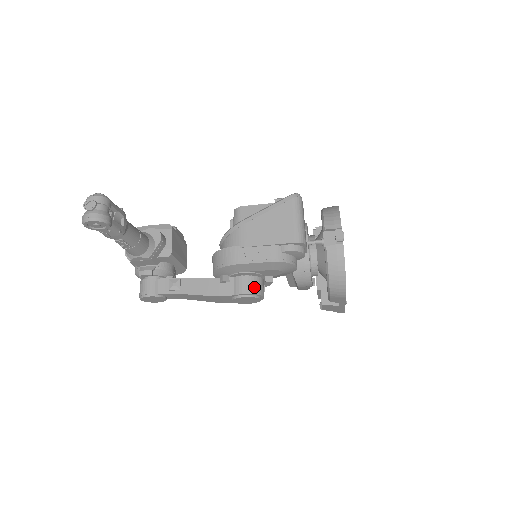
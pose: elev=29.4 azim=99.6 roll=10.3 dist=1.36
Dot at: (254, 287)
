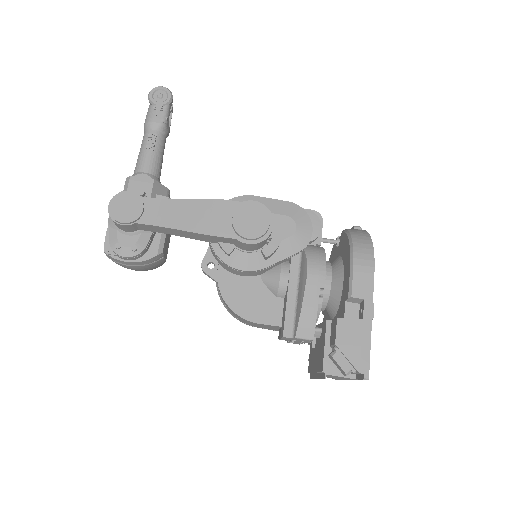
Dot at: occluded
